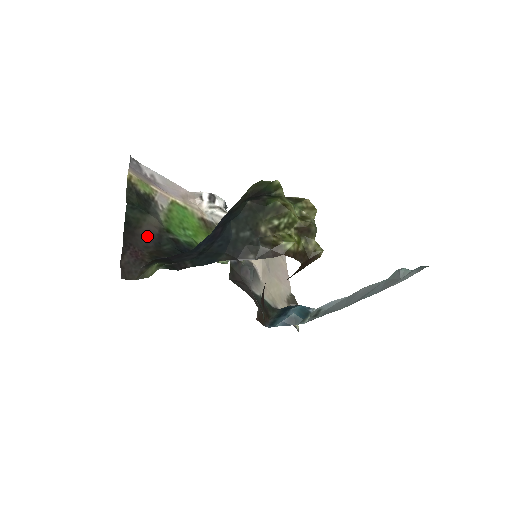
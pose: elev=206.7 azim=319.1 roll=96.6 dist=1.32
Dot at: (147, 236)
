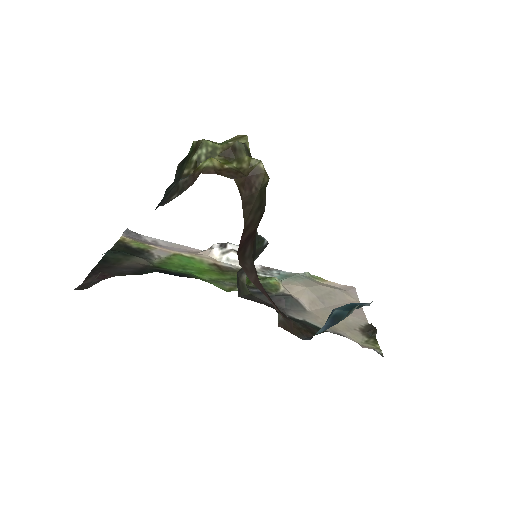
Dot at: (126, 269)
